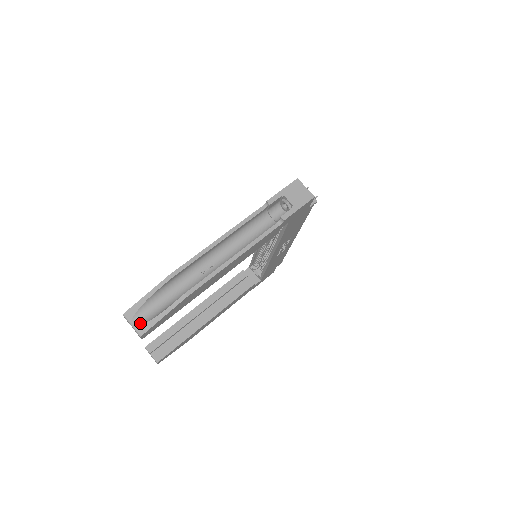
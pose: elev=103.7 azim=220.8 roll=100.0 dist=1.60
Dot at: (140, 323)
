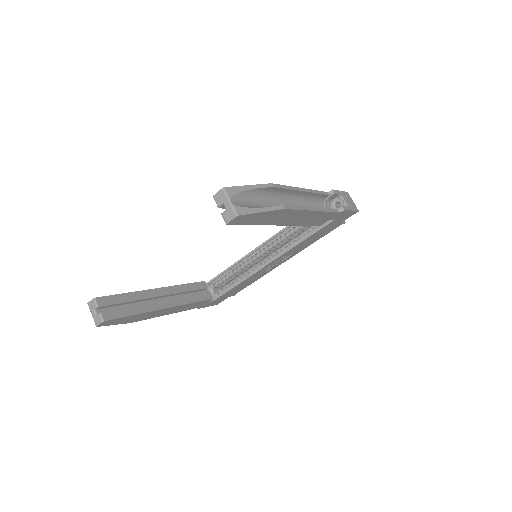
Dot at: (238, 205)
